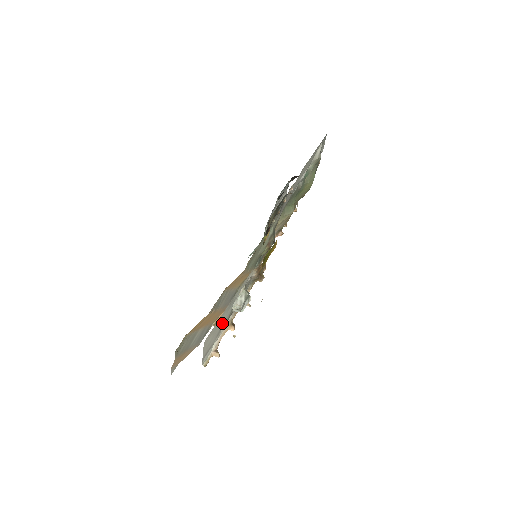
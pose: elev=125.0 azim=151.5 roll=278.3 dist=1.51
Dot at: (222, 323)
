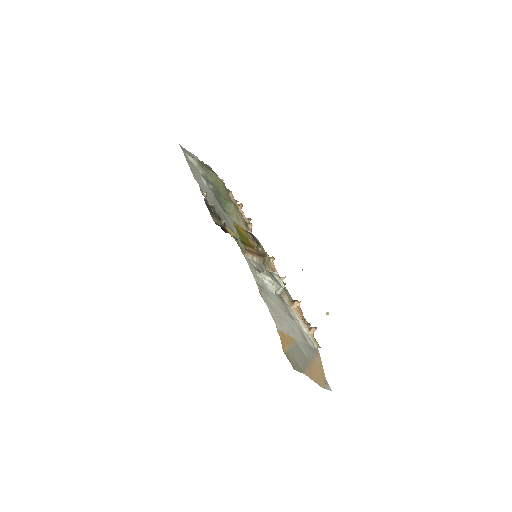
Dot at: (281, 309)
